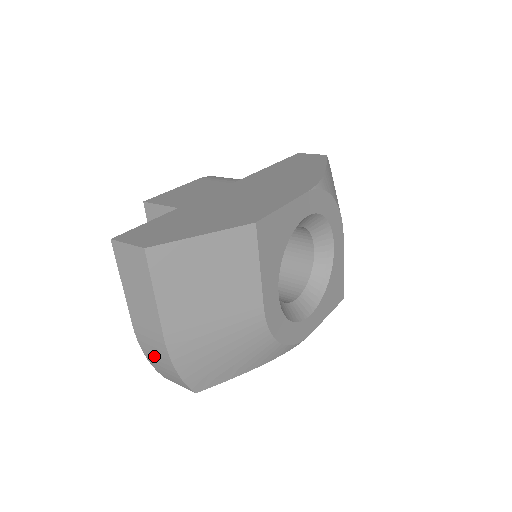
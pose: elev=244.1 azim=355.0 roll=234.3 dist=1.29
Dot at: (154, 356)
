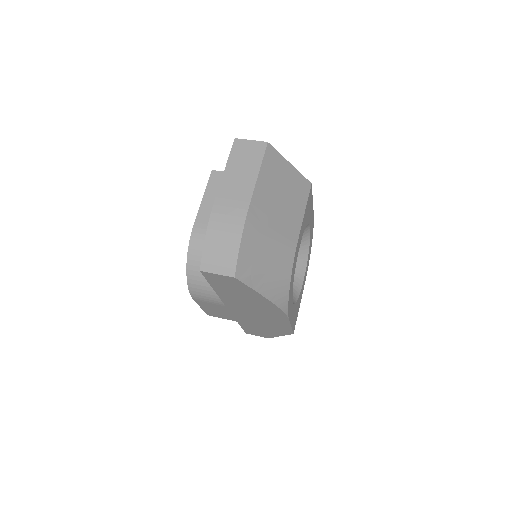
Dot at: (222, 227)
